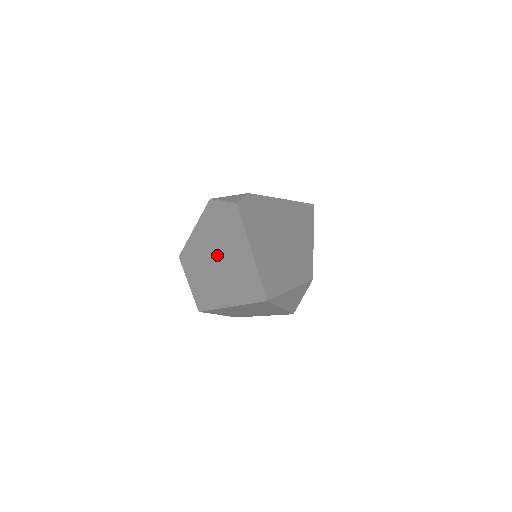
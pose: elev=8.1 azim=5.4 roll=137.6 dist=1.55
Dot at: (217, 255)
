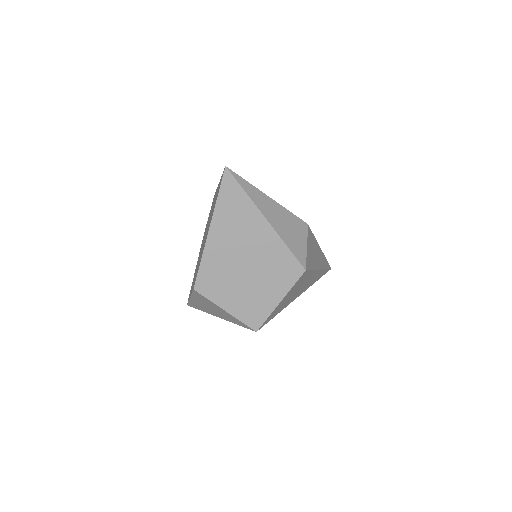
Dot at: occluded
